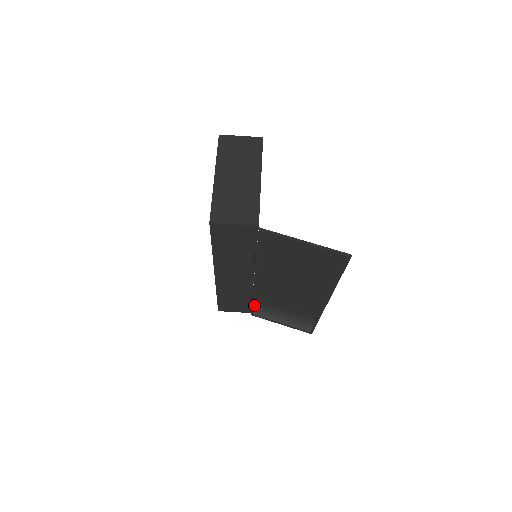
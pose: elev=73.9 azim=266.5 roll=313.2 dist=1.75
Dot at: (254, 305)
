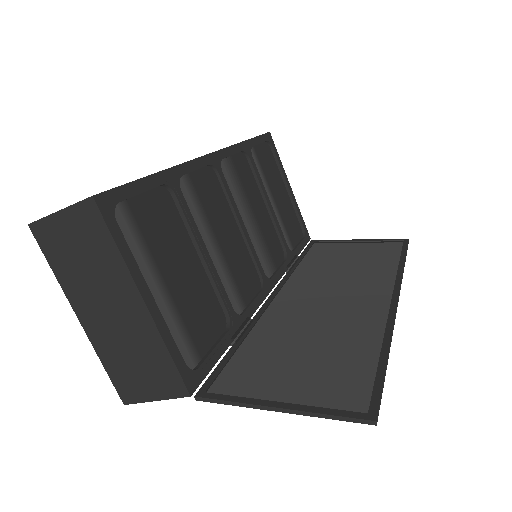
Dot at: (305, 253)
